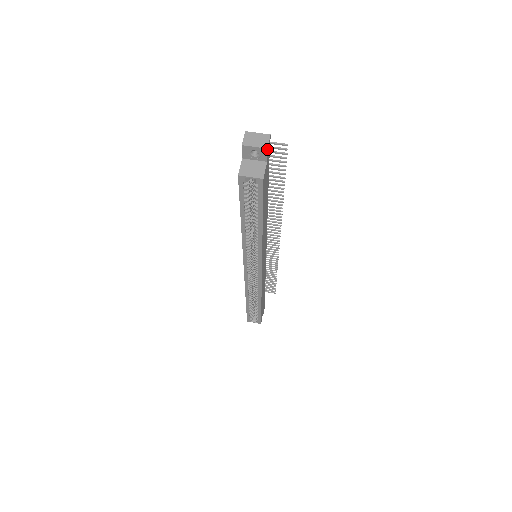
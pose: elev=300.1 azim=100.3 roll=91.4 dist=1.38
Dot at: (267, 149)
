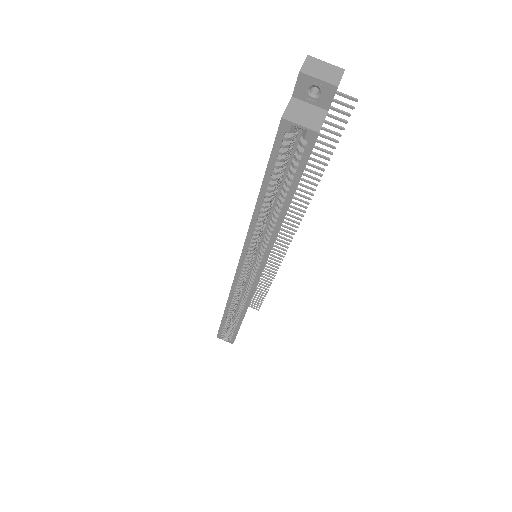
Dot at: (337, 88)
